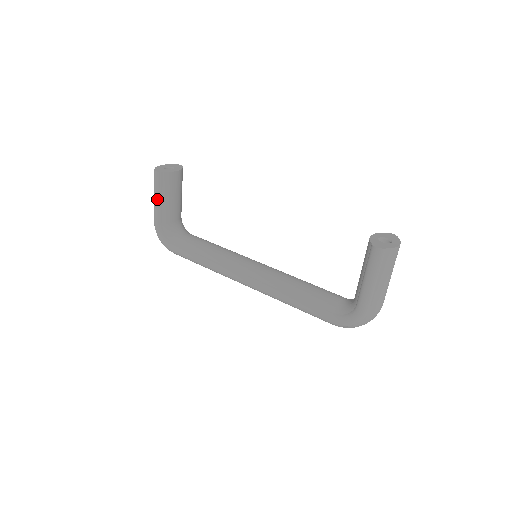
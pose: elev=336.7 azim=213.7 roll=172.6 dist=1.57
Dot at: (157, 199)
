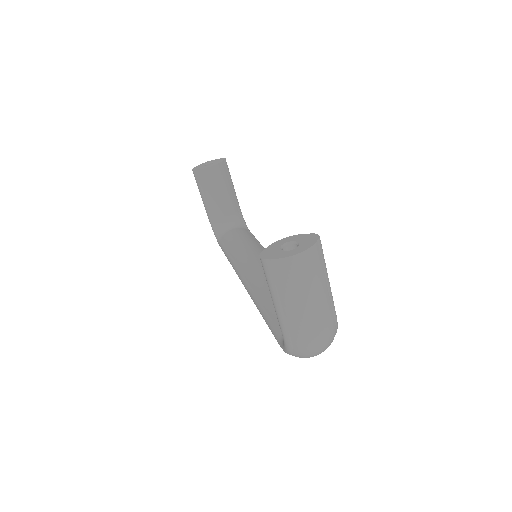
Dot at: (201, 196)
